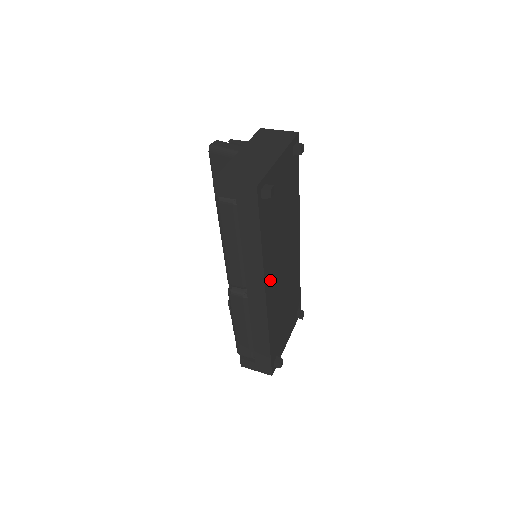
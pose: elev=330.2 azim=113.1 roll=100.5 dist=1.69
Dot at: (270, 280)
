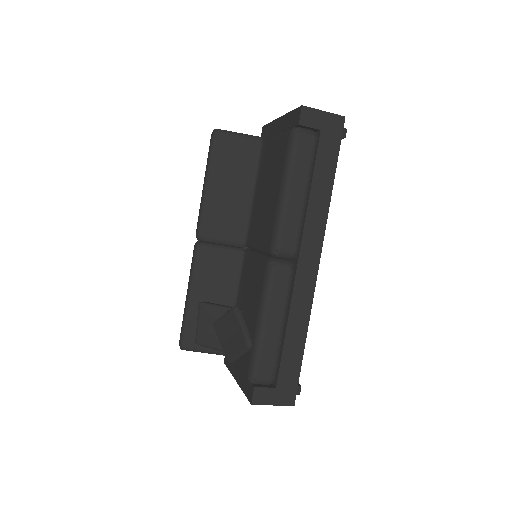
Dot at: occluded
